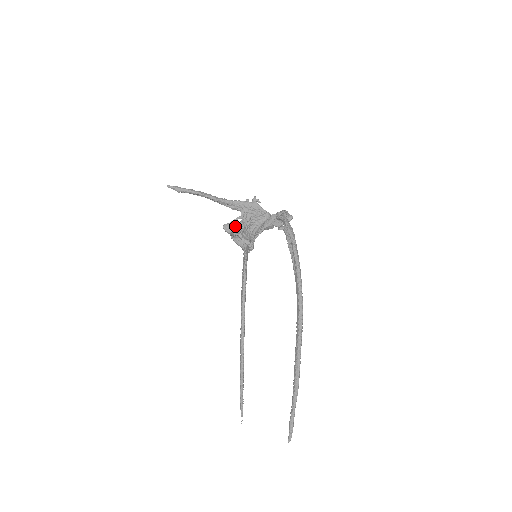
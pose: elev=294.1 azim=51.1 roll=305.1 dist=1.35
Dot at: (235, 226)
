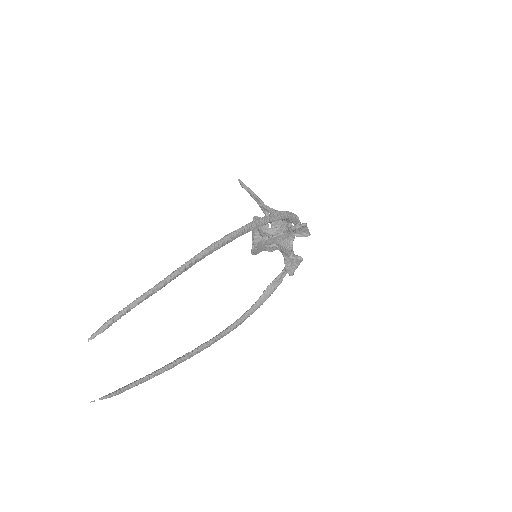
Dot at: (257, 217)
